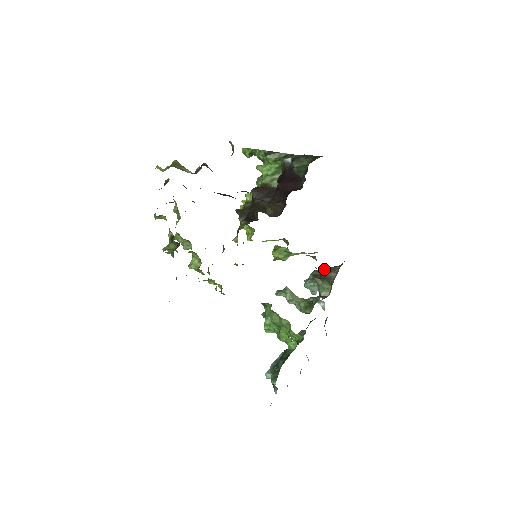
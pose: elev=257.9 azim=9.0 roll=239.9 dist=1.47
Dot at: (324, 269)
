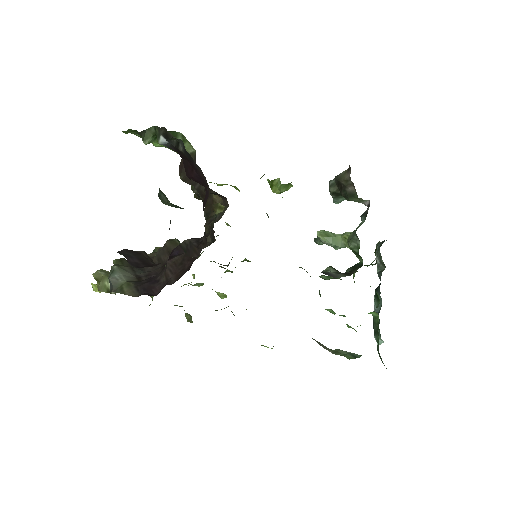
Dot at: (337, 182)
